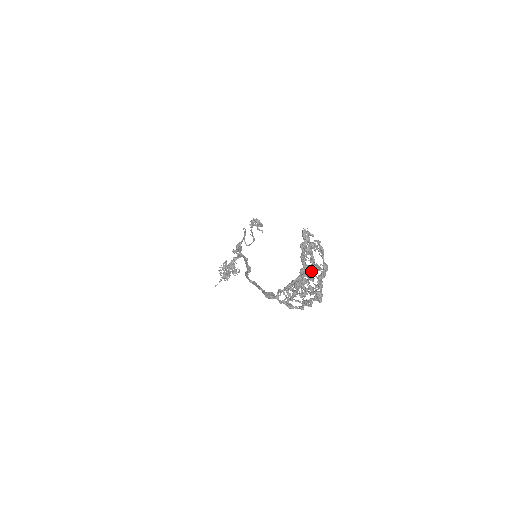
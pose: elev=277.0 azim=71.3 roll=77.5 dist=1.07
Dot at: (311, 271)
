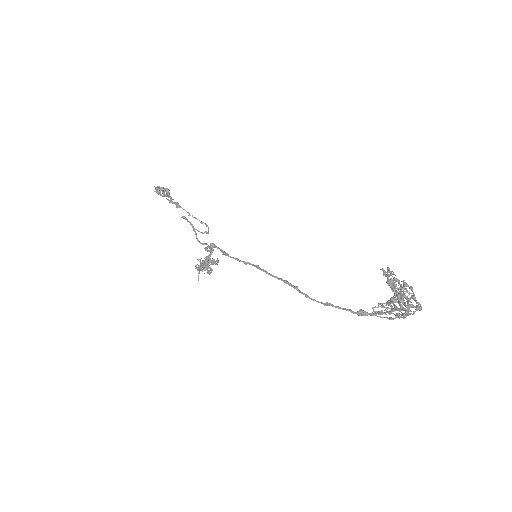
Dot at: occluded
